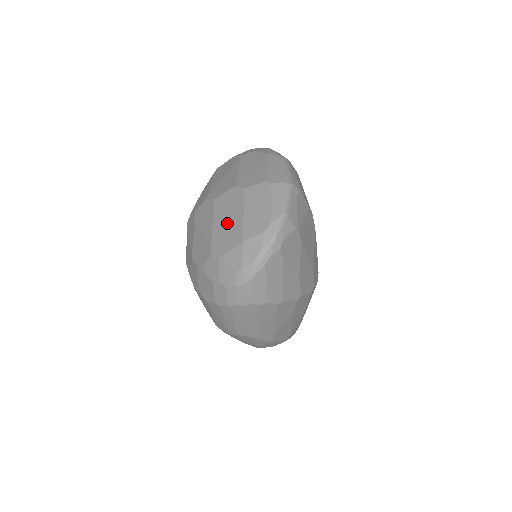
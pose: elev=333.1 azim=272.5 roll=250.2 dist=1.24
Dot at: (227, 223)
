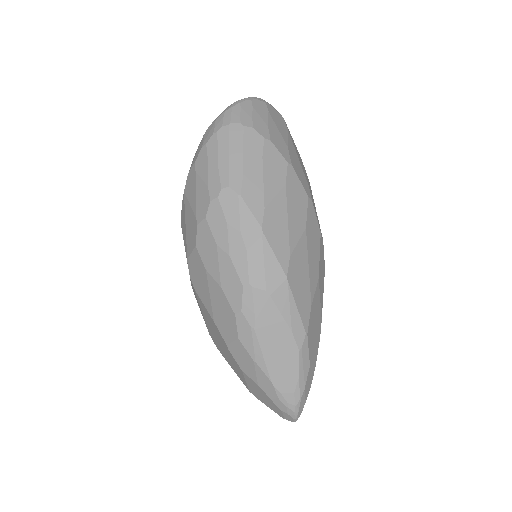
Dot at: occluded
